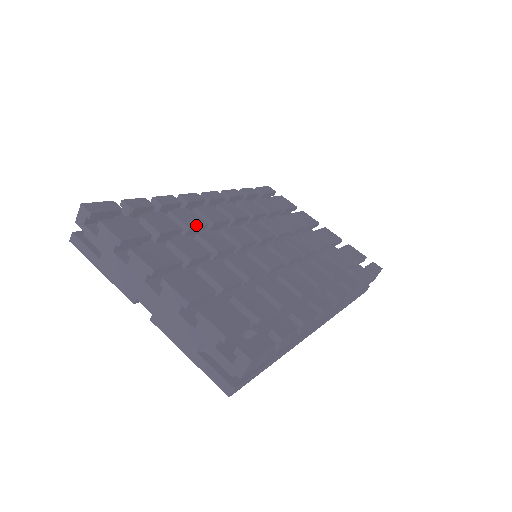
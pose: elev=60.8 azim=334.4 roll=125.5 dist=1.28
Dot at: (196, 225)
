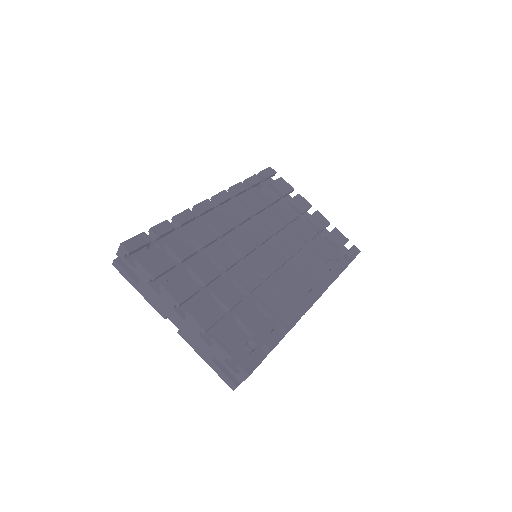
Dot at: (209, 242)
